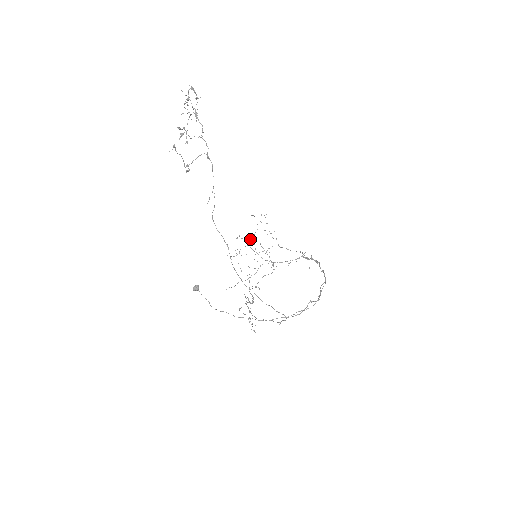
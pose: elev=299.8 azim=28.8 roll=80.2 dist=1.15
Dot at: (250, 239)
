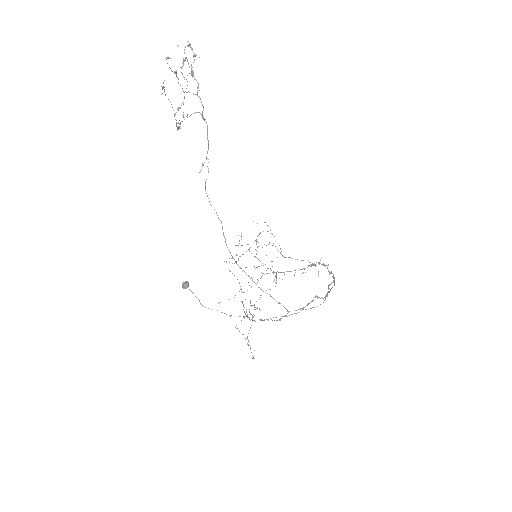
Dot at: occluded
